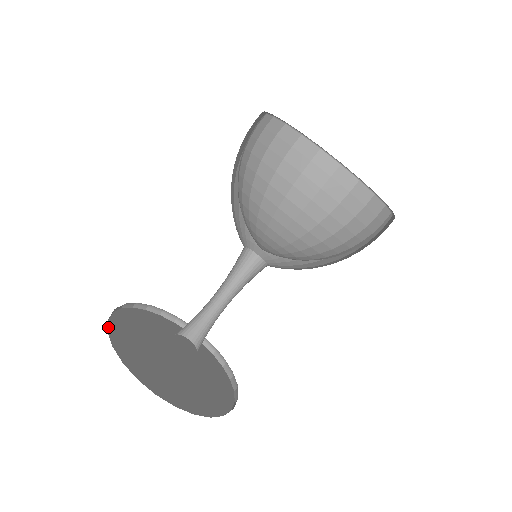
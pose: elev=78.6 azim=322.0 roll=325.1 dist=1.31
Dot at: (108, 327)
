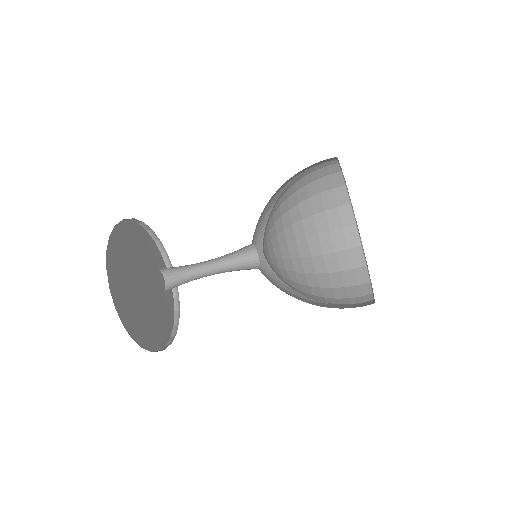
Dot at: (107, 260)
